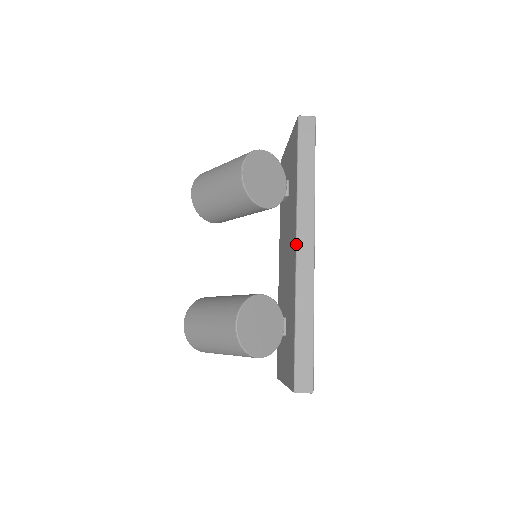
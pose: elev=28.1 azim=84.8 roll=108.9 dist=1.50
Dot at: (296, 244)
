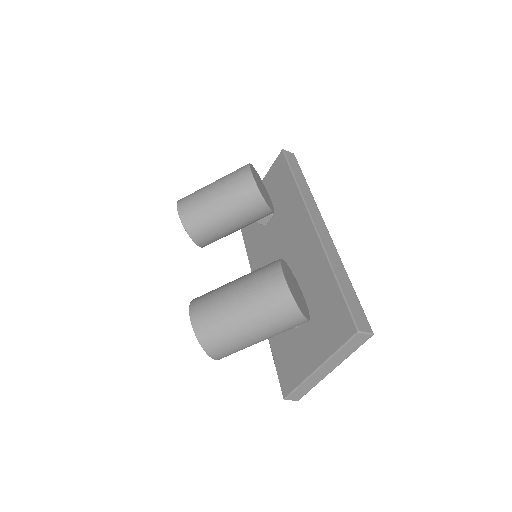
Dot at: (312, 220)
